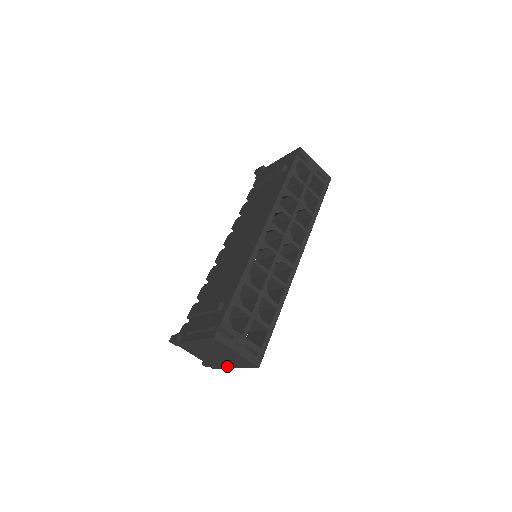
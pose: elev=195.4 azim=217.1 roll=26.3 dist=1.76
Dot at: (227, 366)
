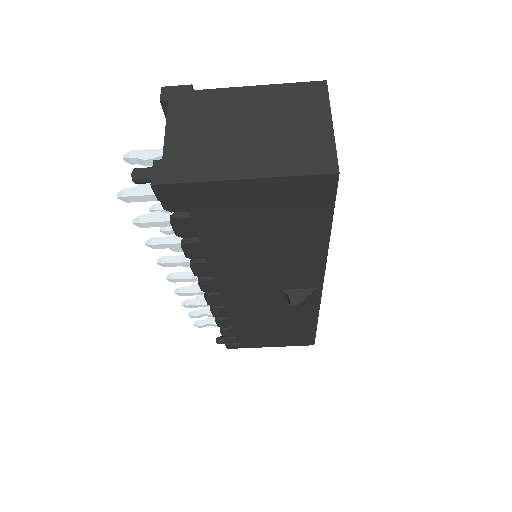
Dot at: (227, 171)
